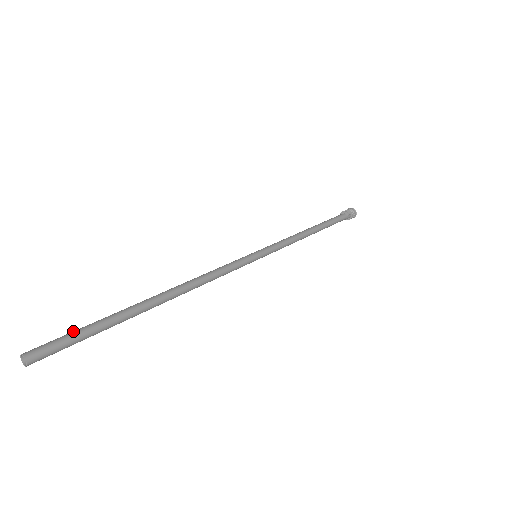
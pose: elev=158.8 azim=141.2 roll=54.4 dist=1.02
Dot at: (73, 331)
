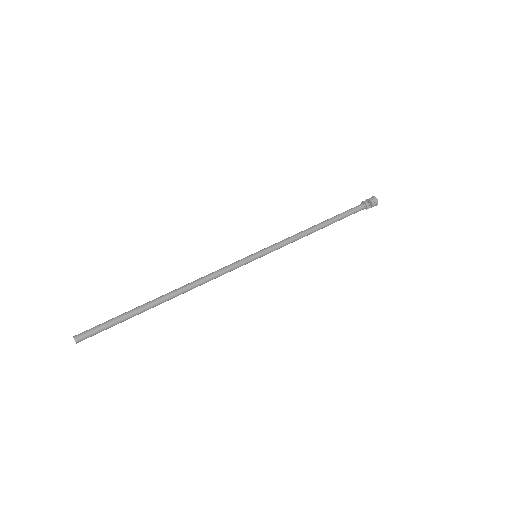
Dot at: (106, 325)
